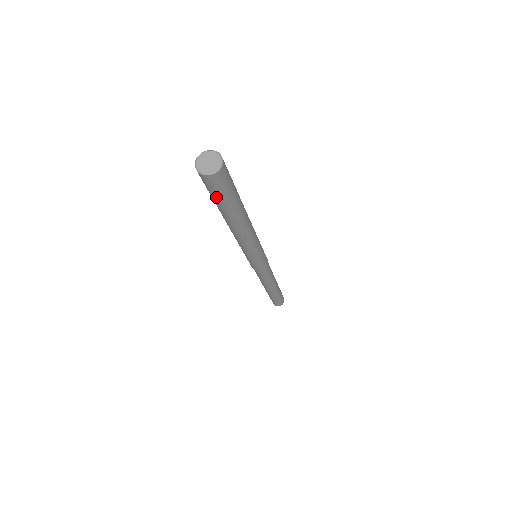
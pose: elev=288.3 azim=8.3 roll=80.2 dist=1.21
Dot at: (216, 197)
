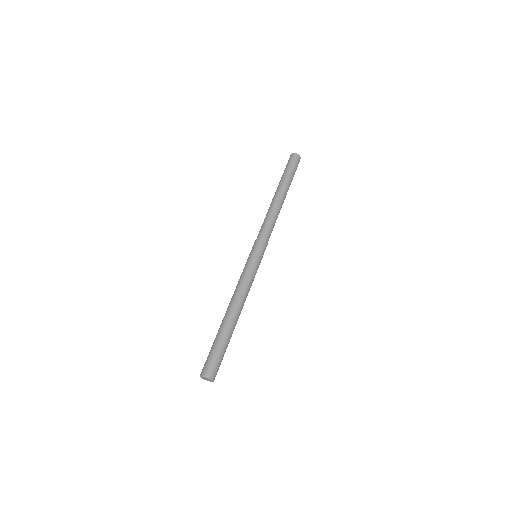
Dot at: occluded
